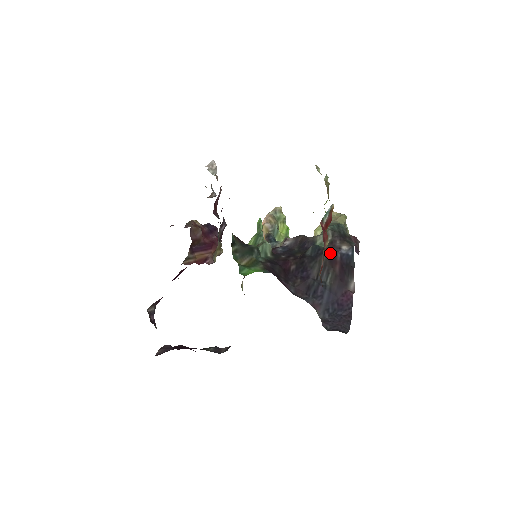
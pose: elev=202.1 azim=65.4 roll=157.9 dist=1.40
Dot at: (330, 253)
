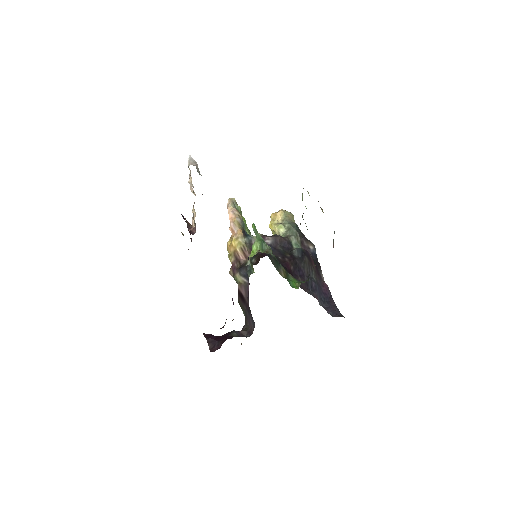
Dot at: (307, 254)
